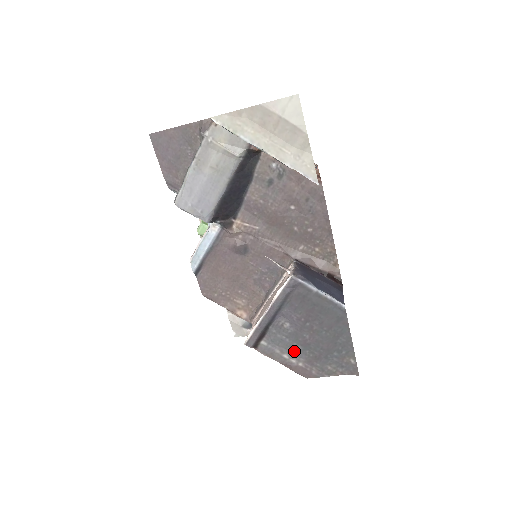
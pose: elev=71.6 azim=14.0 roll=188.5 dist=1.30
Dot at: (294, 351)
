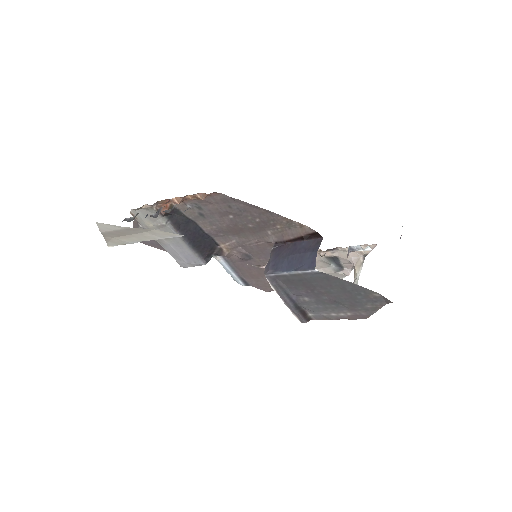
Dot at: (333, 309)
